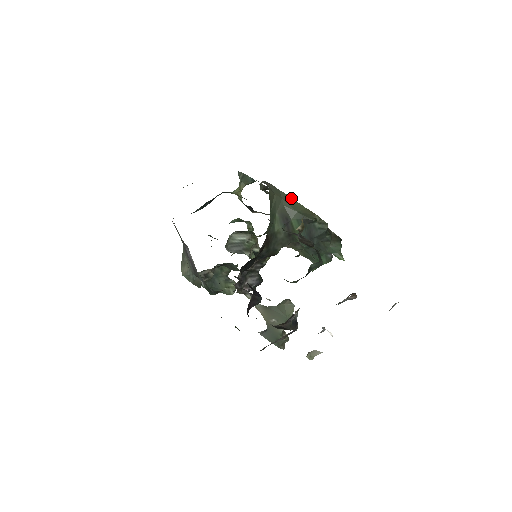
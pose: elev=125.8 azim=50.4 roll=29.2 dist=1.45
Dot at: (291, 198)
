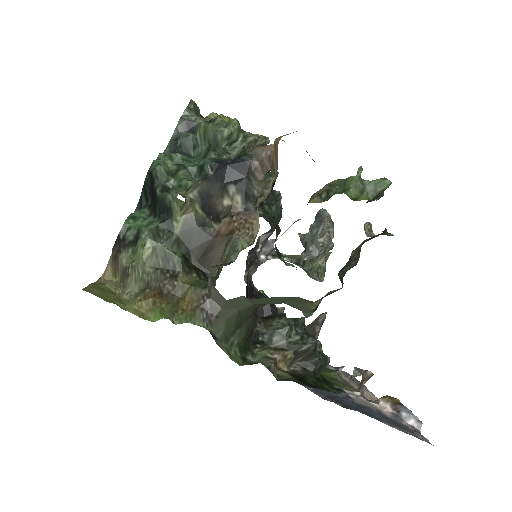
Dot at: (267, 298)
